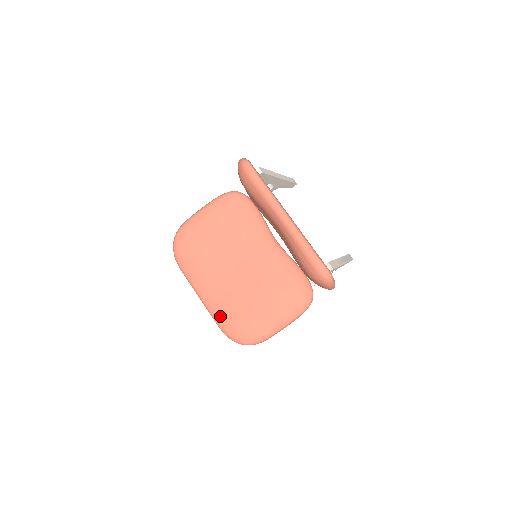
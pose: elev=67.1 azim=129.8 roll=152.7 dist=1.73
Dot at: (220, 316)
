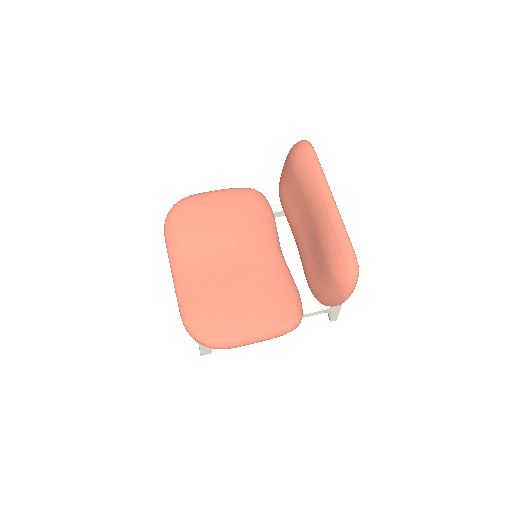
Dot at: (190, 299)
